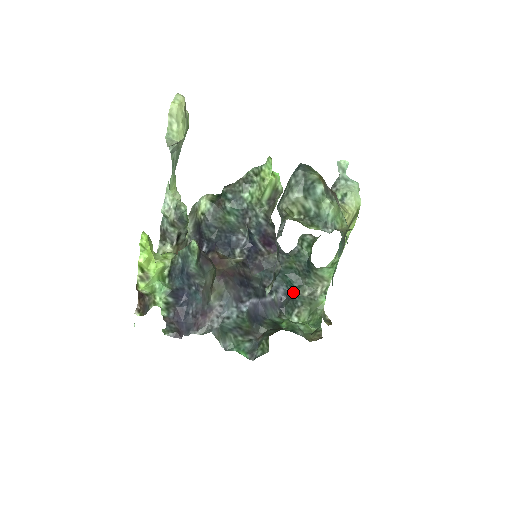
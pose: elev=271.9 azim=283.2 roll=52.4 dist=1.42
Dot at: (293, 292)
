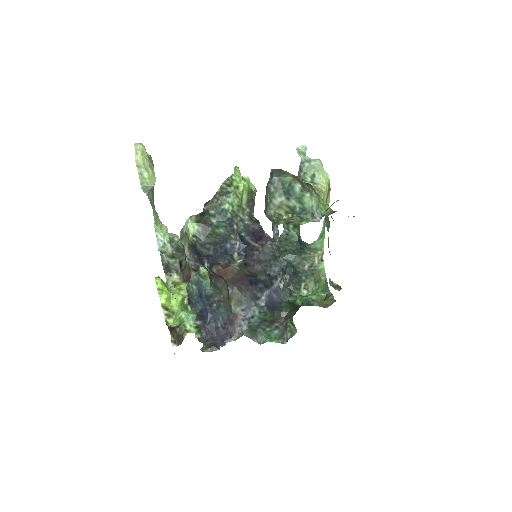
Dot at: (295, 270)
